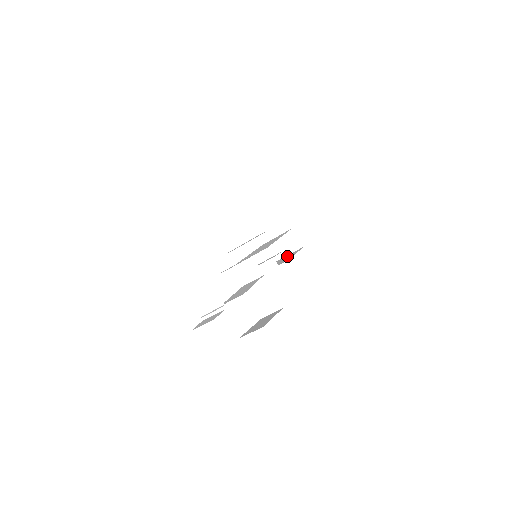
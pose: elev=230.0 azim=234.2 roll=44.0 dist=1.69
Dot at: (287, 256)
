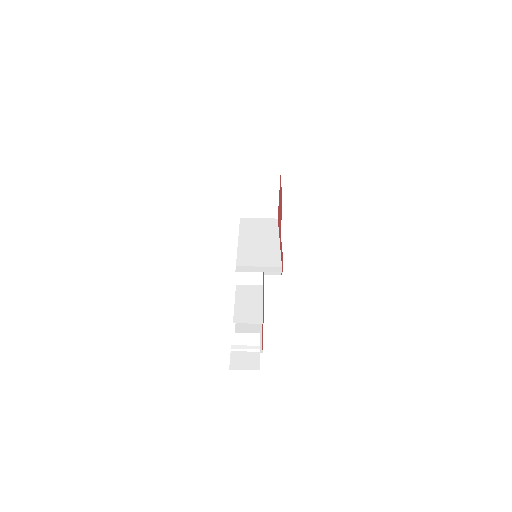
Dot at: occluded
